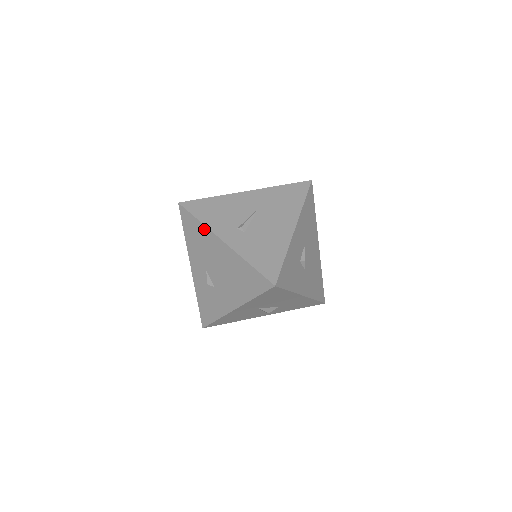
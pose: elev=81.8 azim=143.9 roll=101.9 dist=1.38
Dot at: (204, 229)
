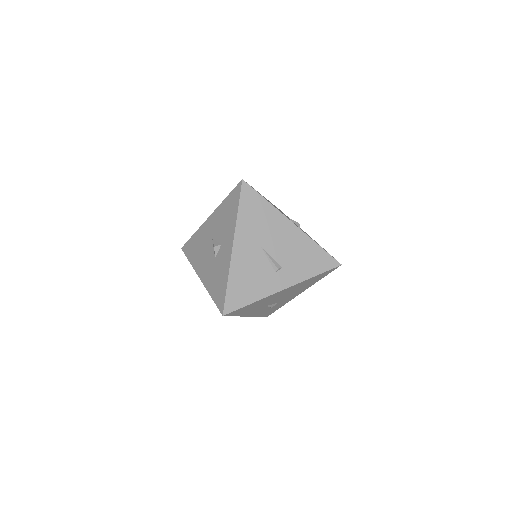
Dot at: (261, 301)
